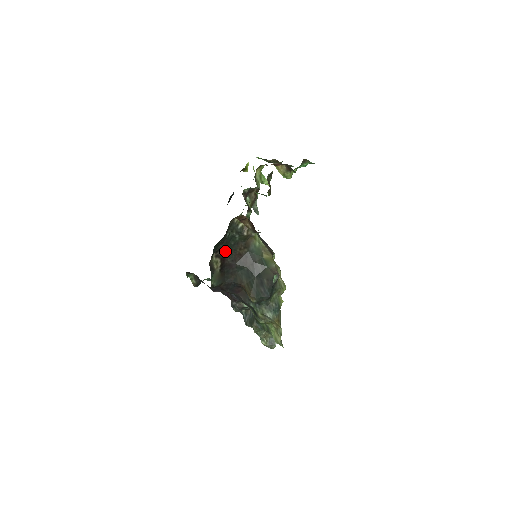
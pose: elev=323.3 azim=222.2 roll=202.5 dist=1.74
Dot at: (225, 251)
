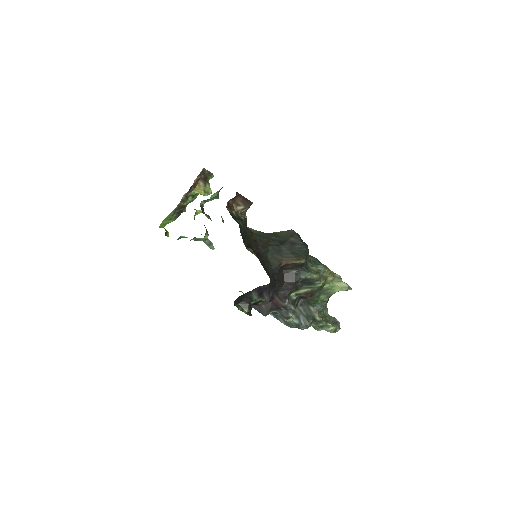
Dot at: (246, 242)
